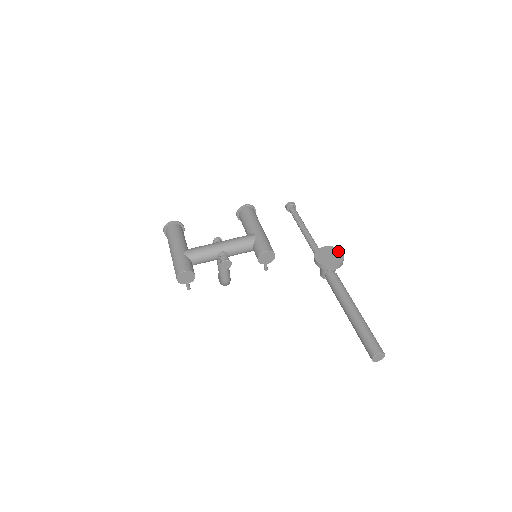
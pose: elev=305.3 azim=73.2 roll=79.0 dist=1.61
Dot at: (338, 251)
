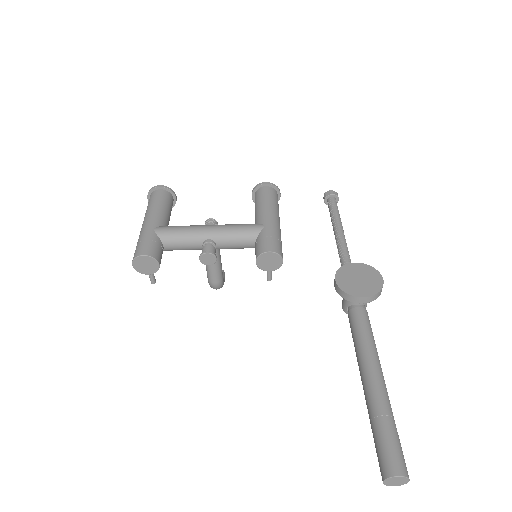
Dot at: (376, 274)
